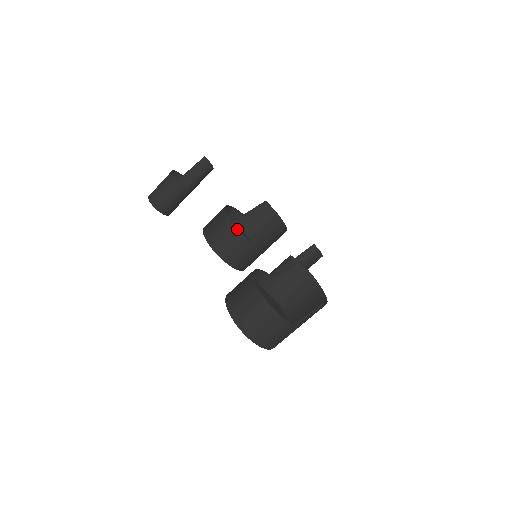
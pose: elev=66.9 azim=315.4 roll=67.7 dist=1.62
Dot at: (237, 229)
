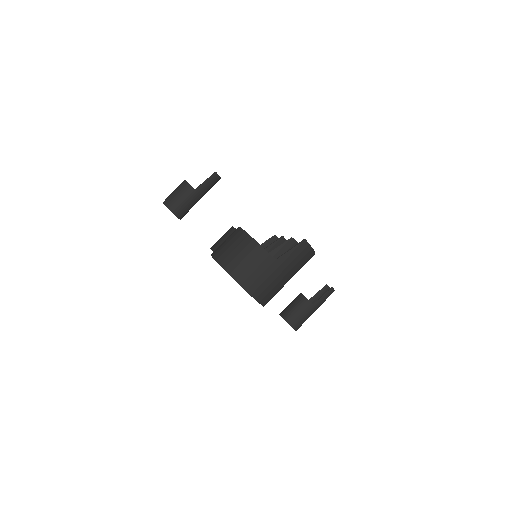
Dot at: occluded
